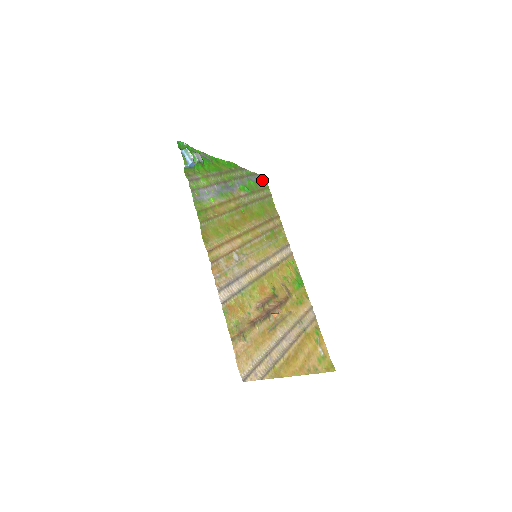
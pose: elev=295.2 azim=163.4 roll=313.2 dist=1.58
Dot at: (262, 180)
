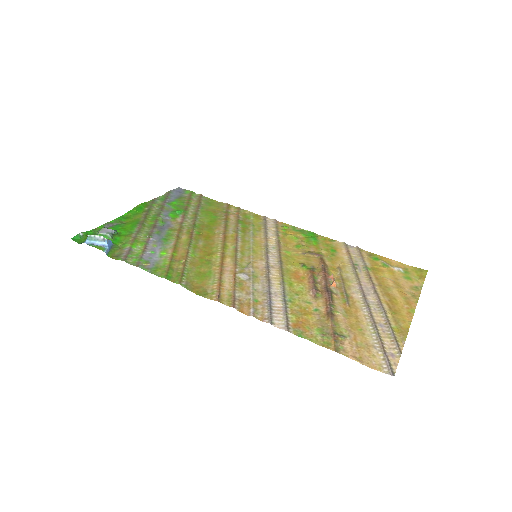
Dot at: (179, 192)
